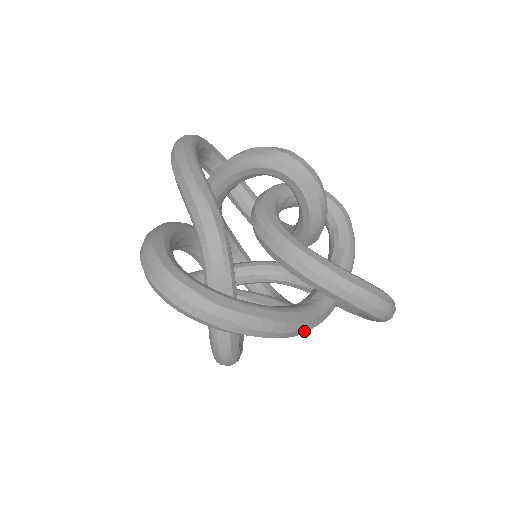
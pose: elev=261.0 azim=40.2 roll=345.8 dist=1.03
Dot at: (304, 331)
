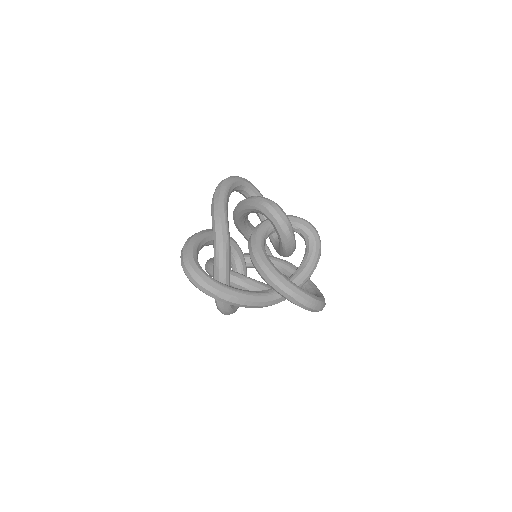
Dot at: (261, 306)
